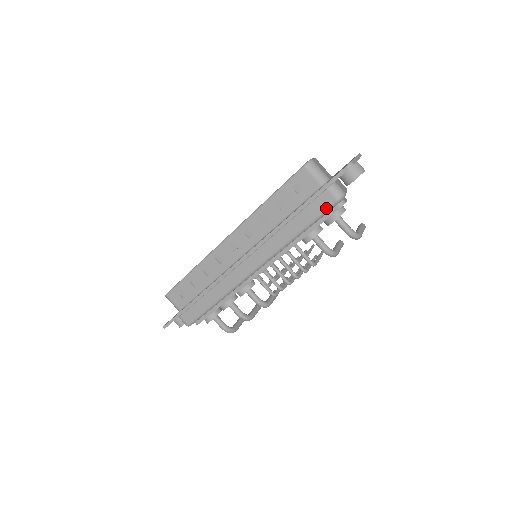
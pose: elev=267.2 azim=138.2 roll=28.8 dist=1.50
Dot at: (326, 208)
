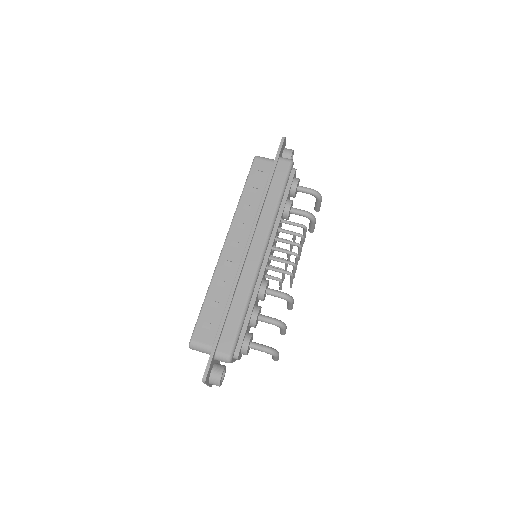
Dot at: (287, 170)
